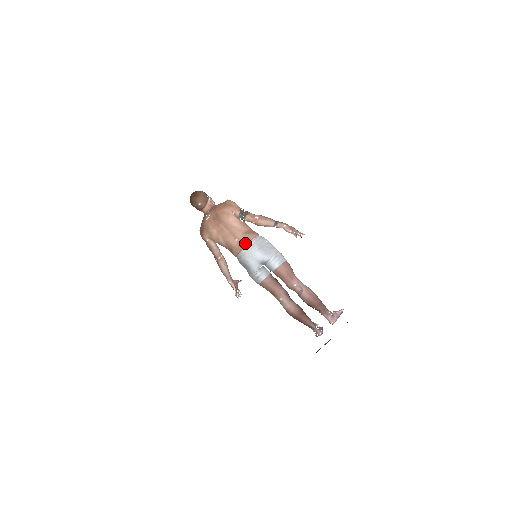
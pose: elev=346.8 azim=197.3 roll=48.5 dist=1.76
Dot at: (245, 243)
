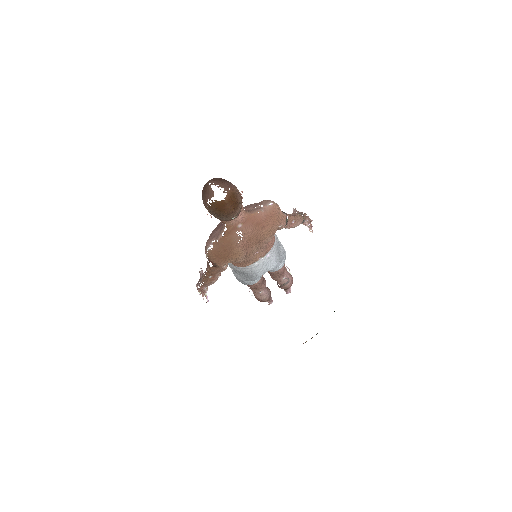
Dot at: (264, 254)
